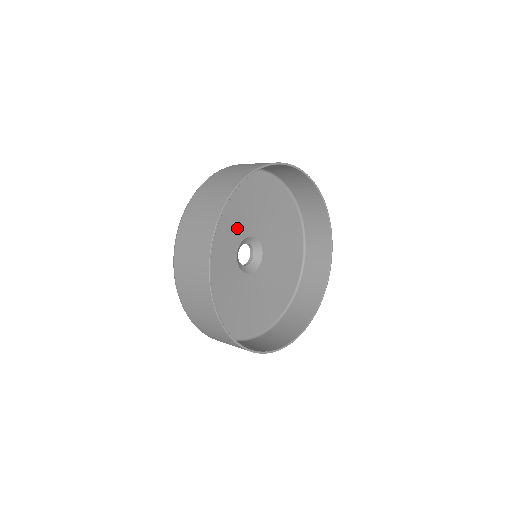
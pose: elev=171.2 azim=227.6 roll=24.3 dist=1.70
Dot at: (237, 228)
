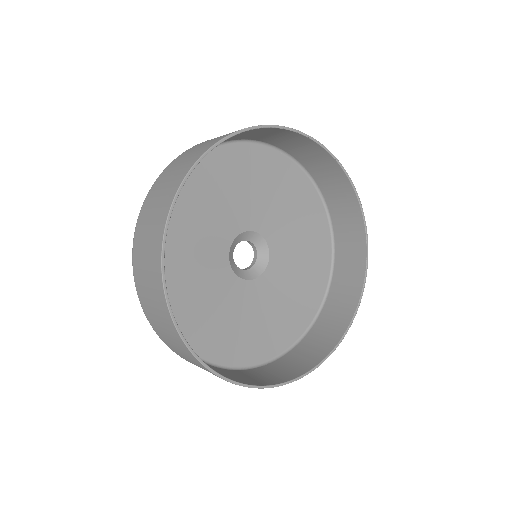
Dot at: (211, 251)
